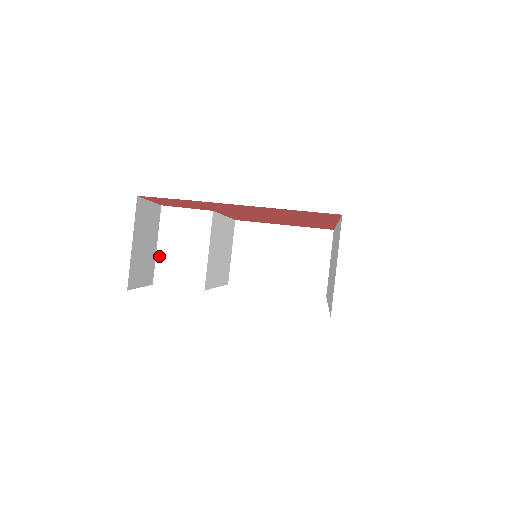
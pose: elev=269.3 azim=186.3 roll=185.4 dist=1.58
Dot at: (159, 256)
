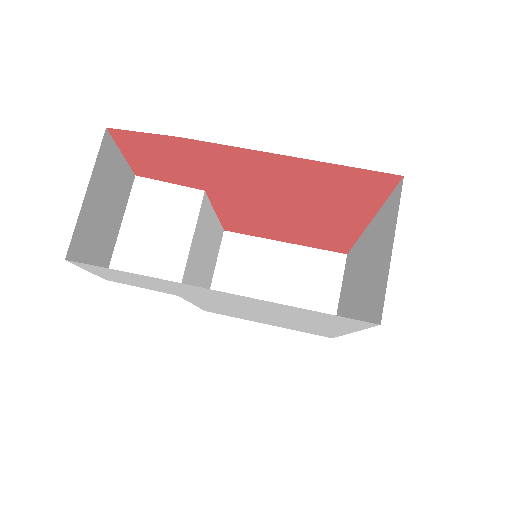
Dot at: (121, 241)
